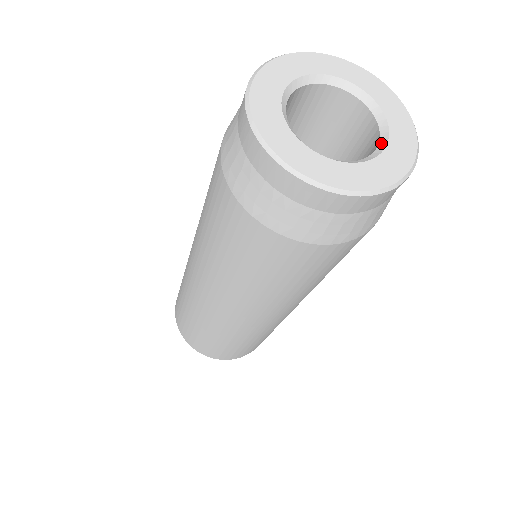
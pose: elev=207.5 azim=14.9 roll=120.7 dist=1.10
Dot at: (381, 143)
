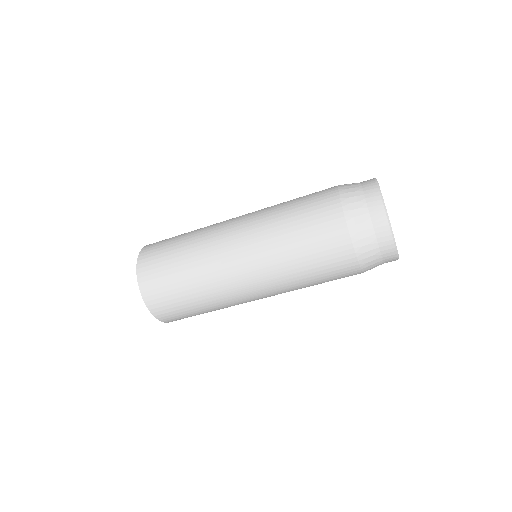
Dot at: occluded
